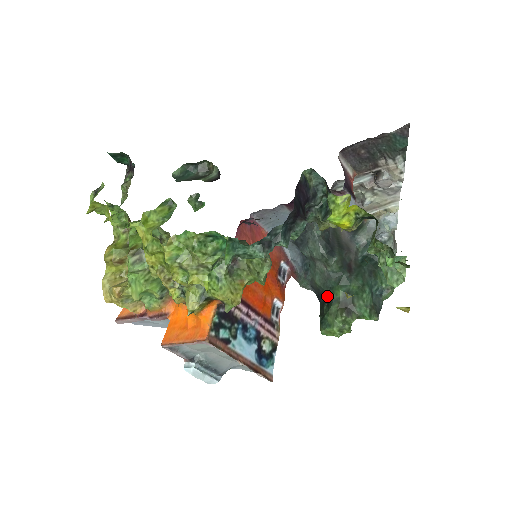
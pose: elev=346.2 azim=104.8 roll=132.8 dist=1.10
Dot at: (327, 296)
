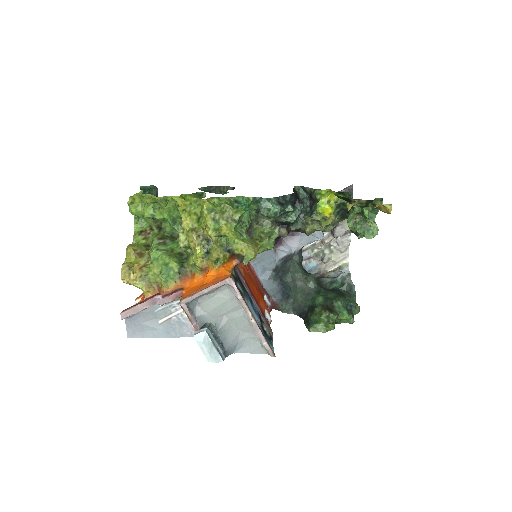
Dot at: (309, 306)
